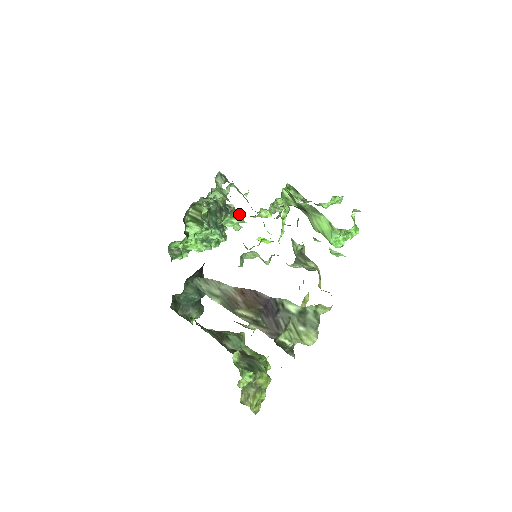
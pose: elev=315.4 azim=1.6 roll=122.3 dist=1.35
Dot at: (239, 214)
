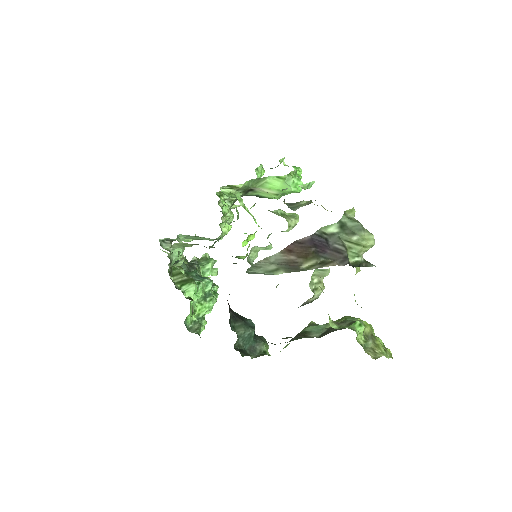
Dot at: (206, 259)
